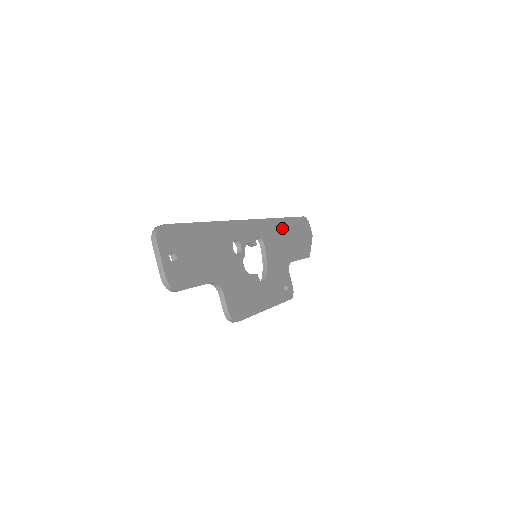
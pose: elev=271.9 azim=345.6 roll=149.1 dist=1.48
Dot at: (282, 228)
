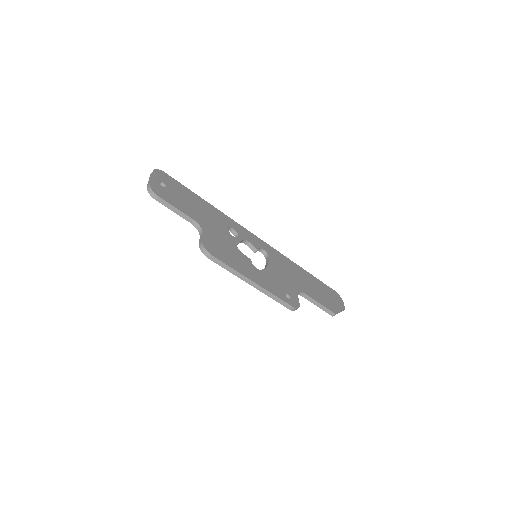
Dot at: (299, 271)
